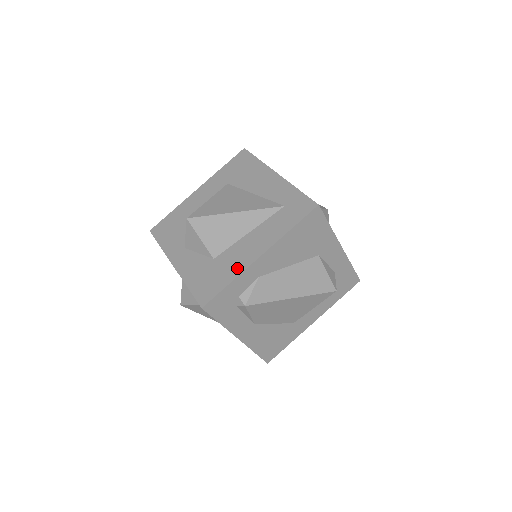
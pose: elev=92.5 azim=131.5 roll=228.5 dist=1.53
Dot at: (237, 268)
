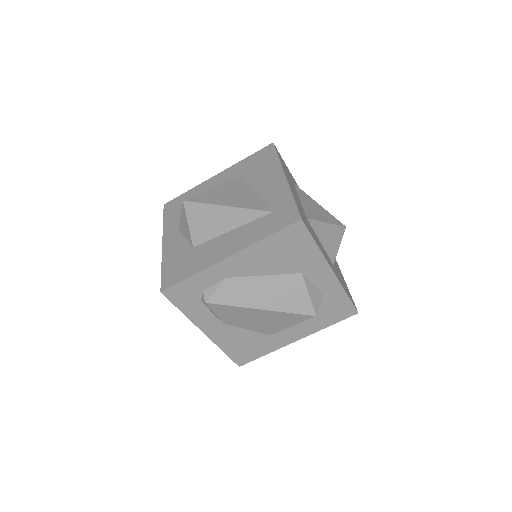
Dot at: (205, 263)
